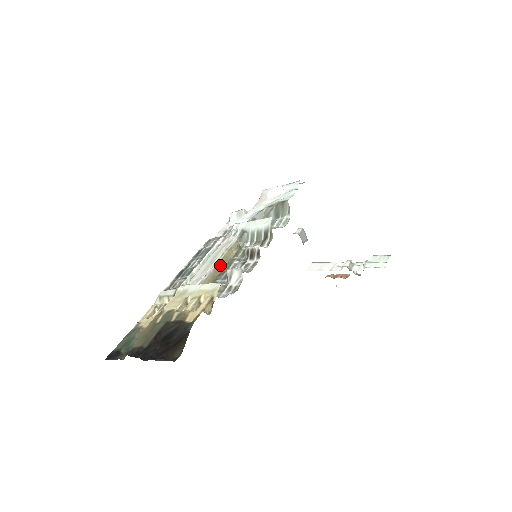
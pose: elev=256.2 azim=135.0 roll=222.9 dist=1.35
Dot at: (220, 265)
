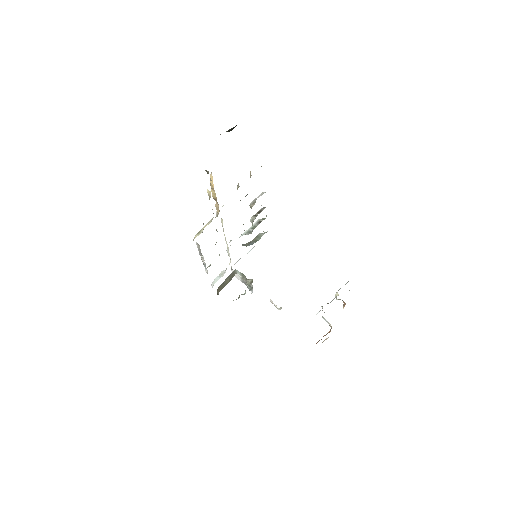
Dot at: occluded
